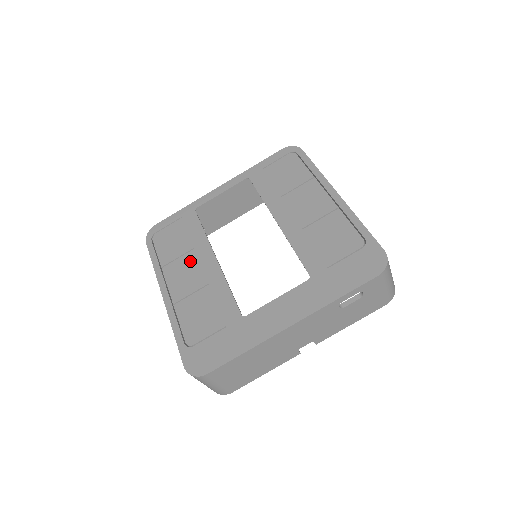
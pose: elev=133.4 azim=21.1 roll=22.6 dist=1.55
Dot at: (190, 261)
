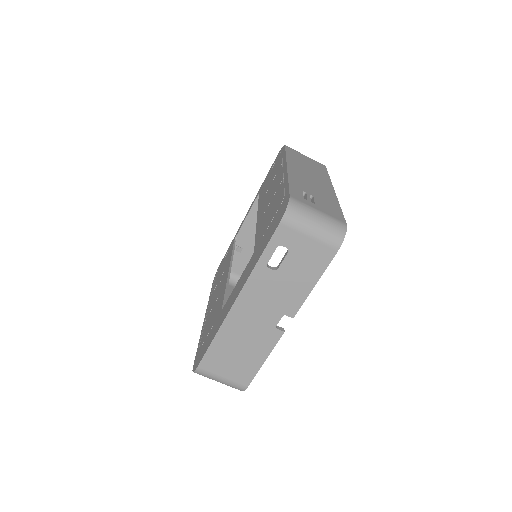
Dot at: (220, 281)
